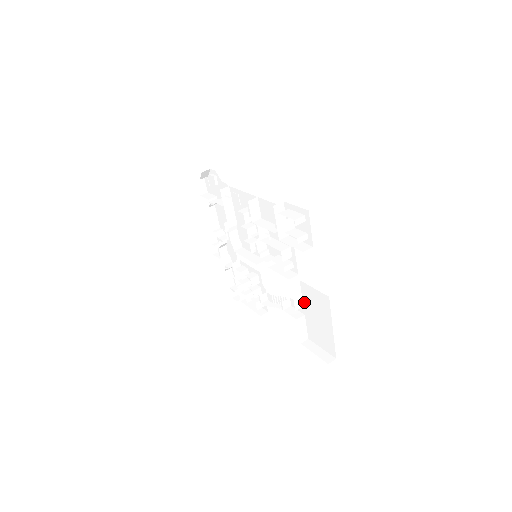
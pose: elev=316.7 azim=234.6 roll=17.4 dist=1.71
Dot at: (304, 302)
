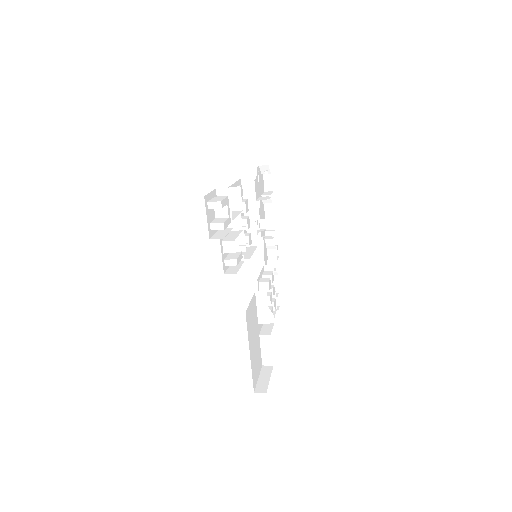
Dot at: occluded
